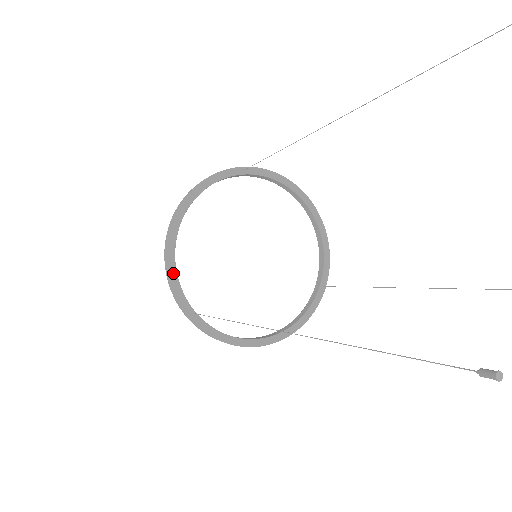
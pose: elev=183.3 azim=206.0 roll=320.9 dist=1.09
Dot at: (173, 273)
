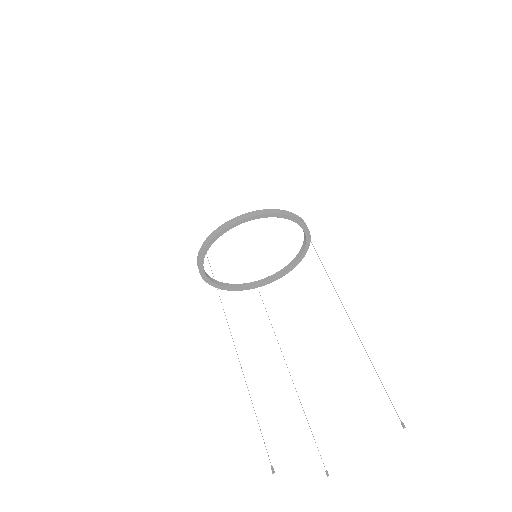
Dot at: (234, 289)
